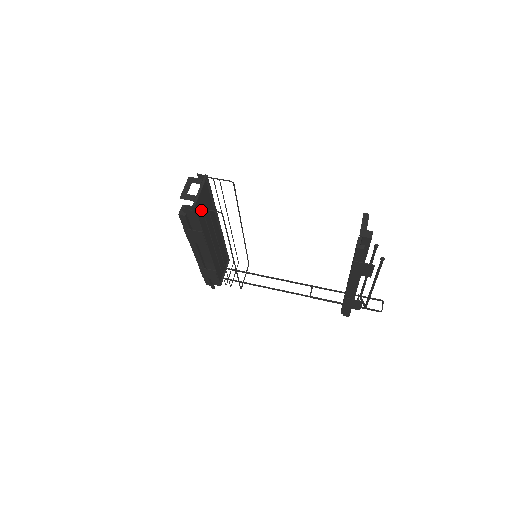
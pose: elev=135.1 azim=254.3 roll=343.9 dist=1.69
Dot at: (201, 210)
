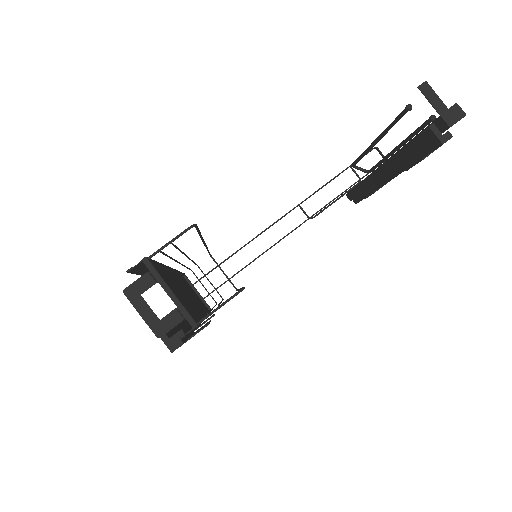
Dot at: occluded
